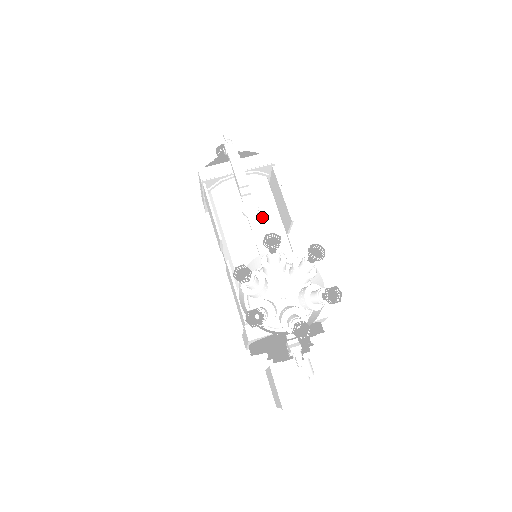
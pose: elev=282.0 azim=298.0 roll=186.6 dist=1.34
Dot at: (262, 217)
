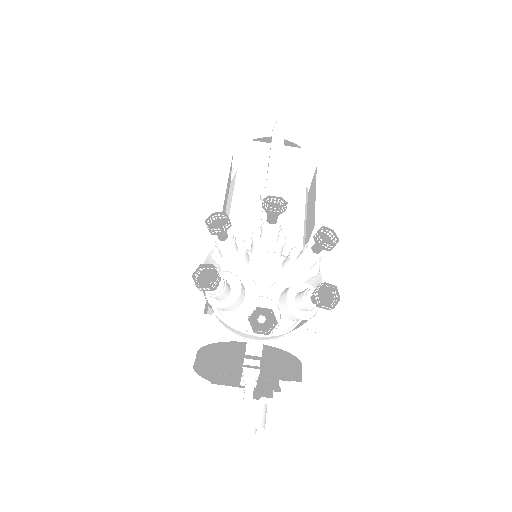
Dot at: occluded
